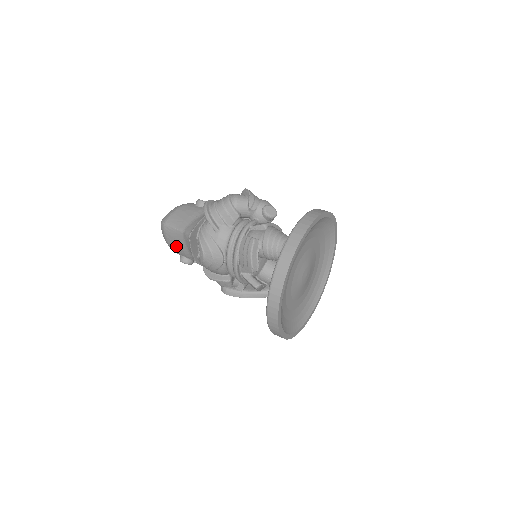
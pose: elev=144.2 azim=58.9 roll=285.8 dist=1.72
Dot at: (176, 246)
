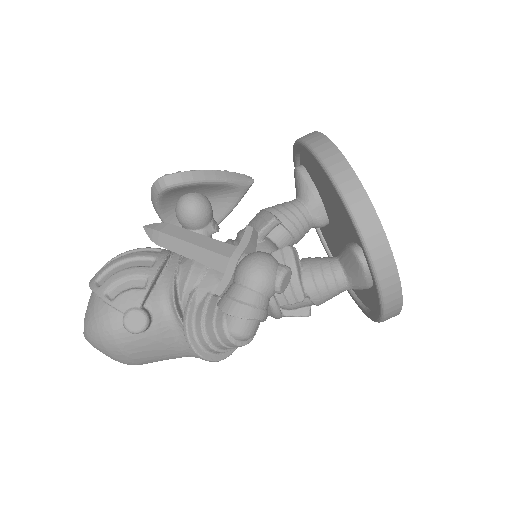
Dot at: occluded
